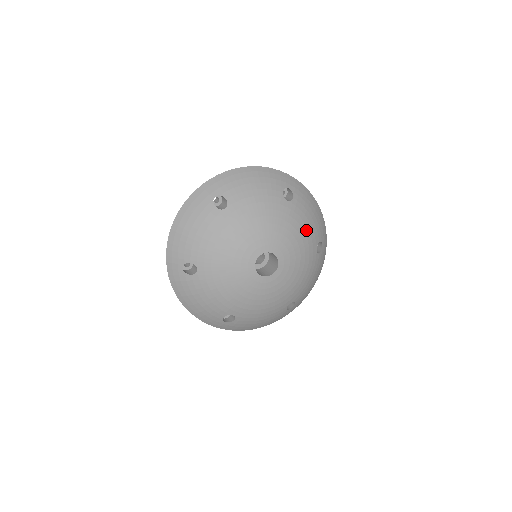
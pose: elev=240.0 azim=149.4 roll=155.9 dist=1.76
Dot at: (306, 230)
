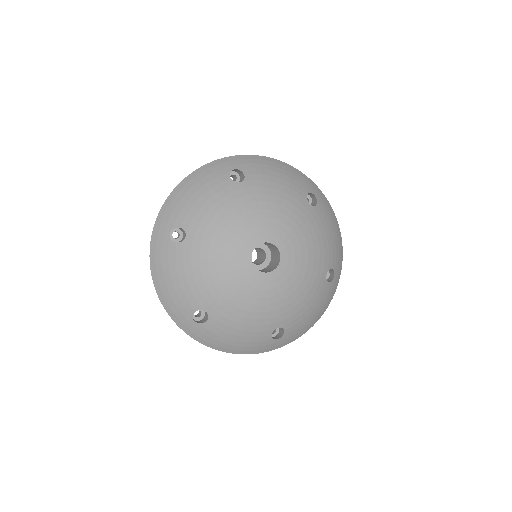
Dot at: (281, 194)
